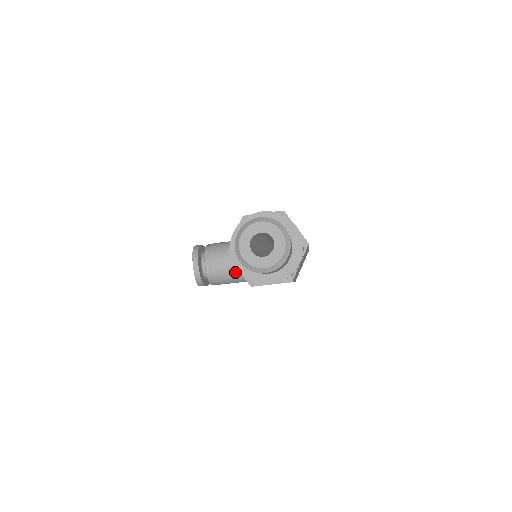
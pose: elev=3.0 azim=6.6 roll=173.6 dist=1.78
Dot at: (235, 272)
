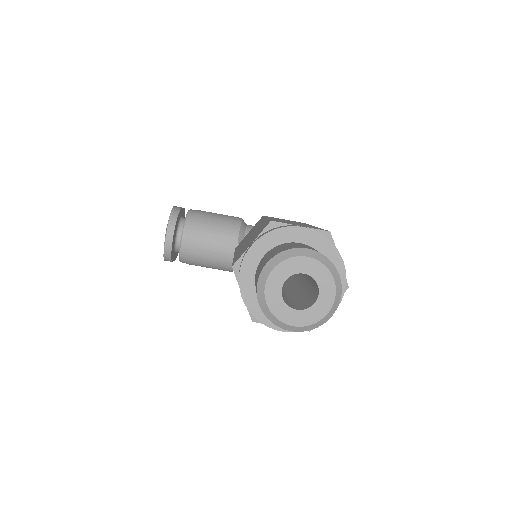
Dot at: (218, 259)
